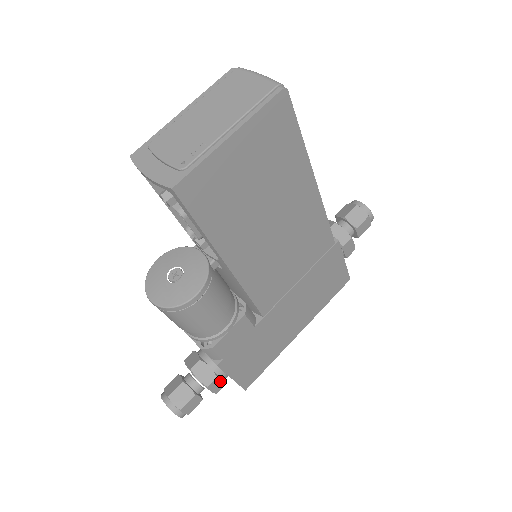
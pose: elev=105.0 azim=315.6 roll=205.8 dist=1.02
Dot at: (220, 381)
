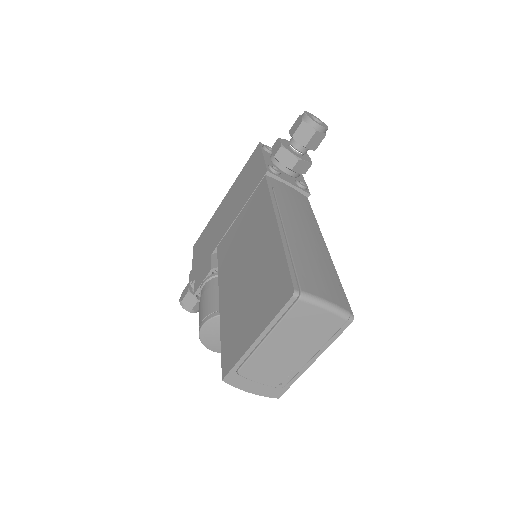
Dot at: occluded
